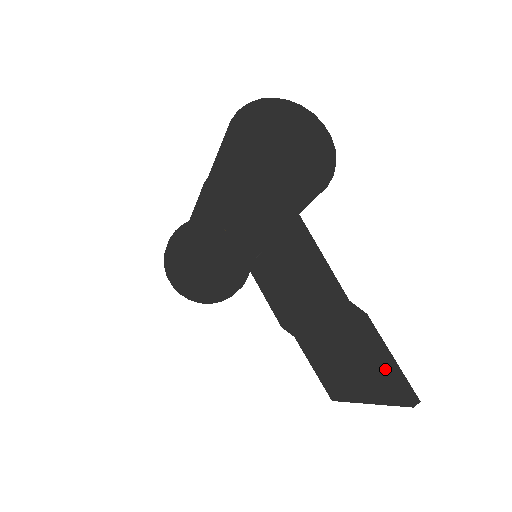
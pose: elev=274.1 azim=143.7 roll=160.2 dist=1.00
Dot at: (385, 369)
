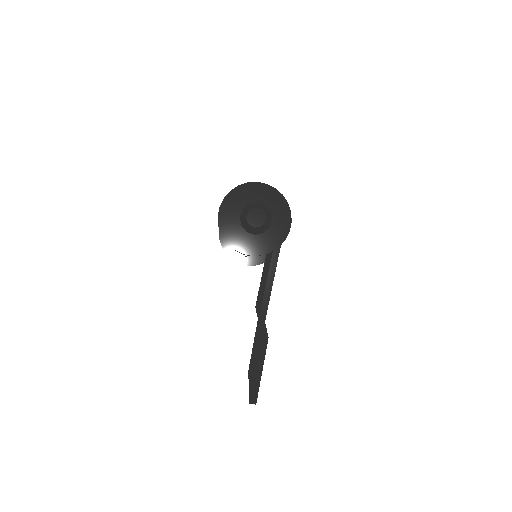
Dot at: (254, 373)
